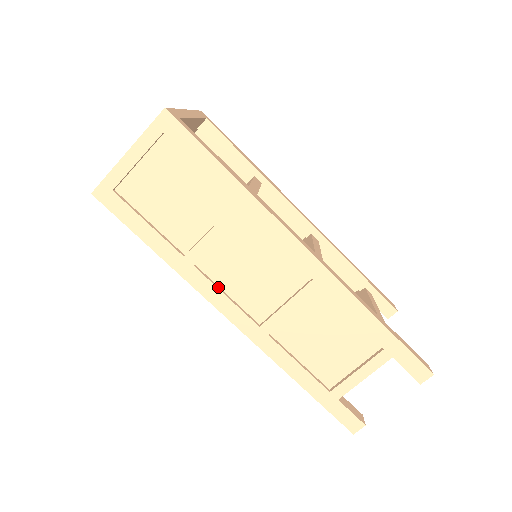
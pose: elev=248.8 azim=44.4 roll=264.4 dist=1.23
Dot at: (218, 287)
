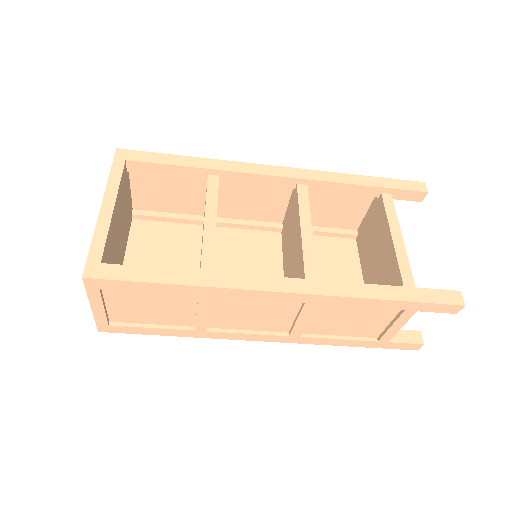
Dot at: (237, 331)
